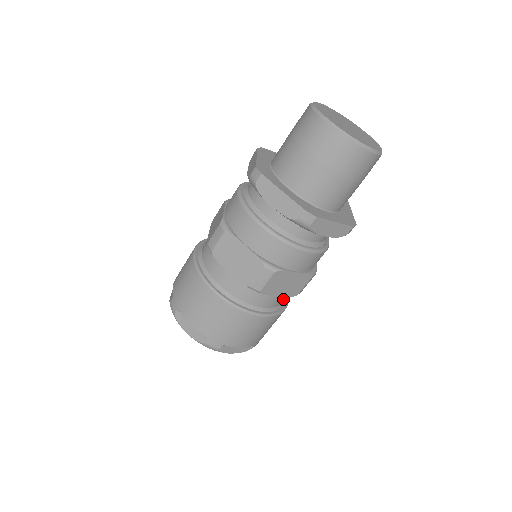
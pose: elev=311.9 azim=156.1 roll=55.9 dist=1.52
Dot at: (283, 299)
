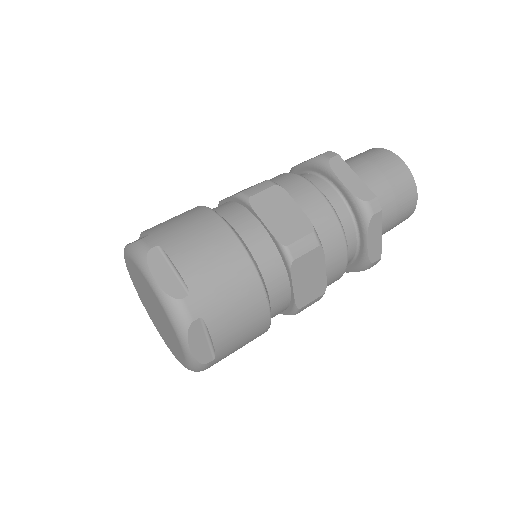
Dot at: (279, 309)
